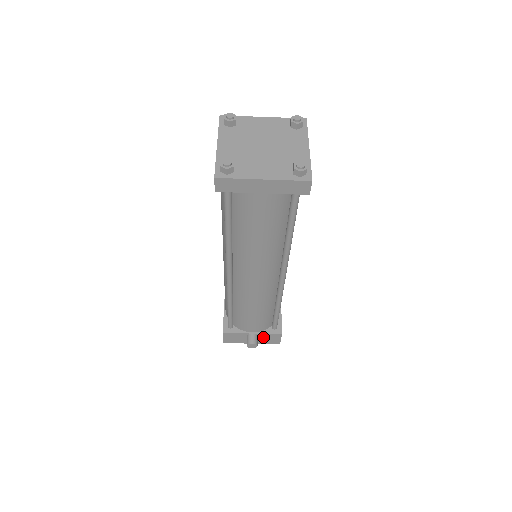
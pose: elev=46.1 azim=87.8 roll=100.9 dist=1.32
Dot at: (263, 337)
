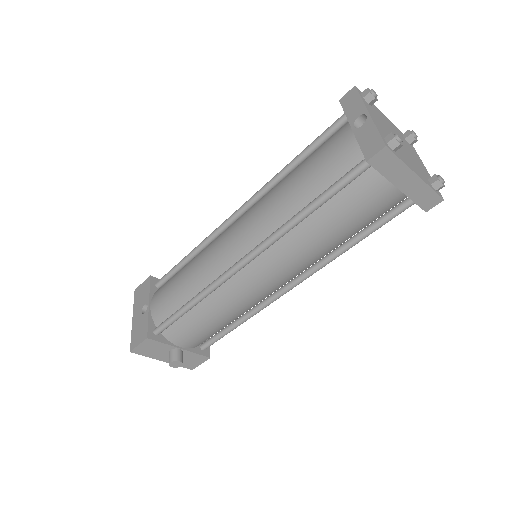
Dot at: (186, 356)
